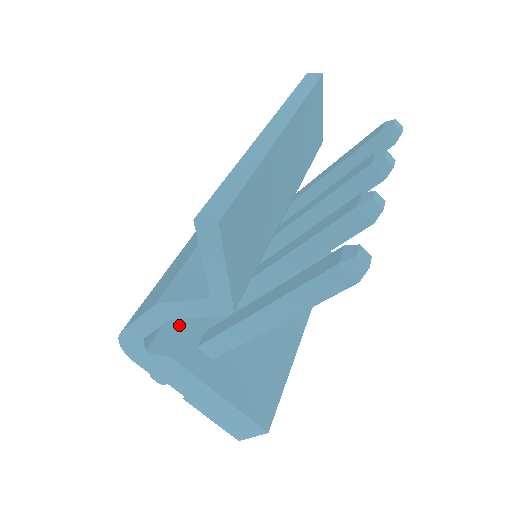
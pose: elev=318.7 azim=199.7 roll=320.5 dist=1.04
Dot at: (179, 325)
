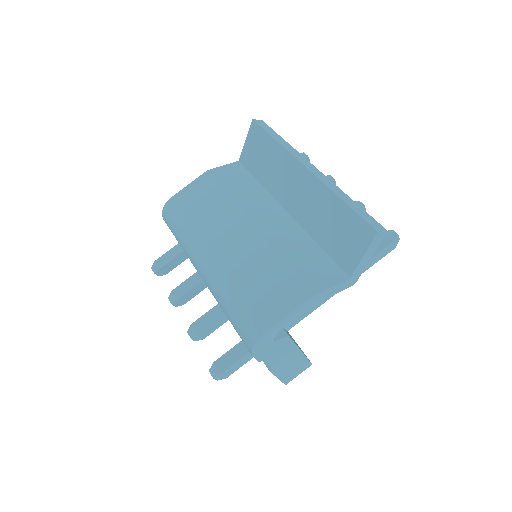
Dot at: occluded
